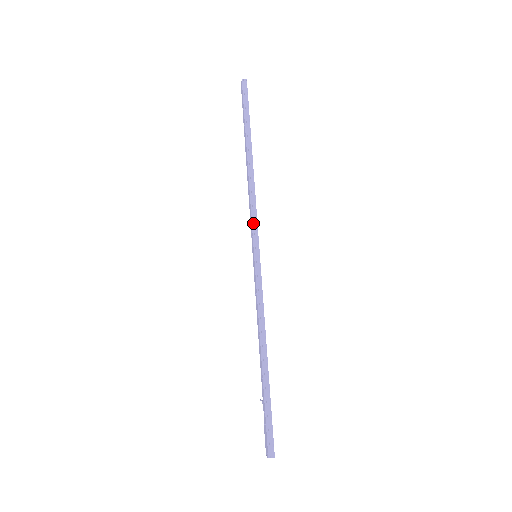
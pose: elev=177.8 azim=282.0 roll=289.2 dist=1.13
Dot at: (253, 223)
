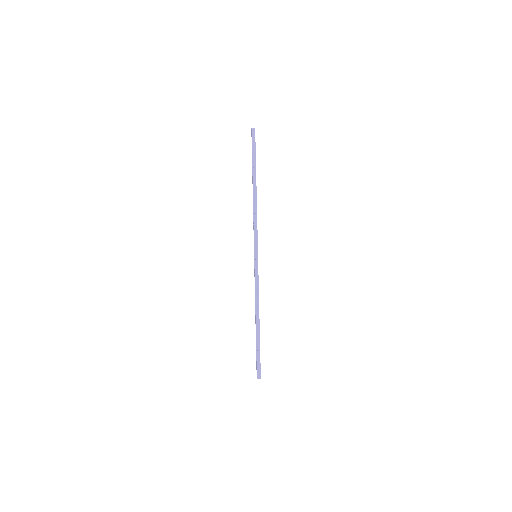
Dot at: (255, 234)
